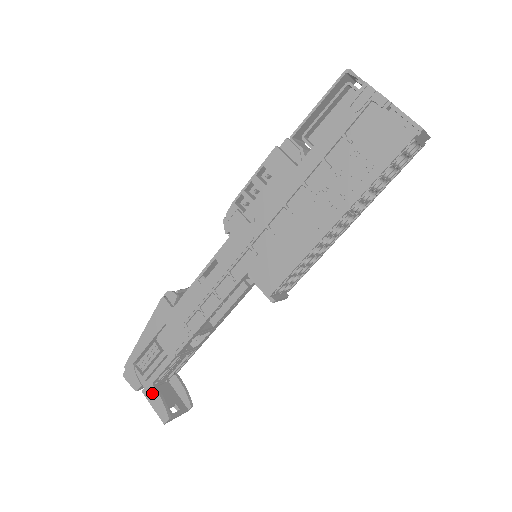
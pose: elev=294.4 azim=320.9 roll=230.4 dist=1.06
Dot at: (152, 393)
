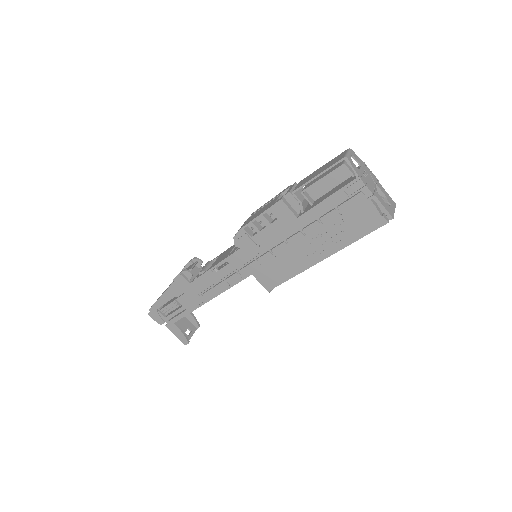
Dot at: (174, 328)
